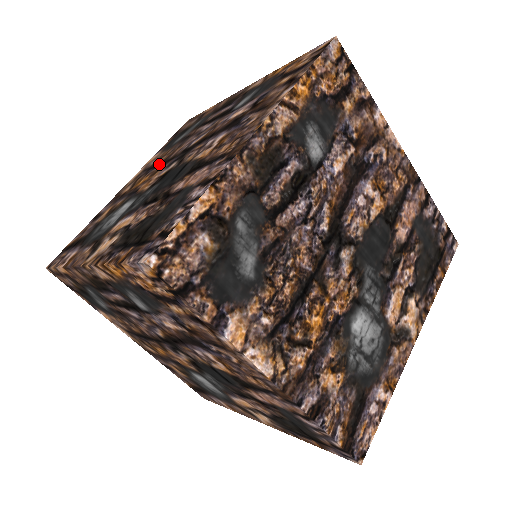
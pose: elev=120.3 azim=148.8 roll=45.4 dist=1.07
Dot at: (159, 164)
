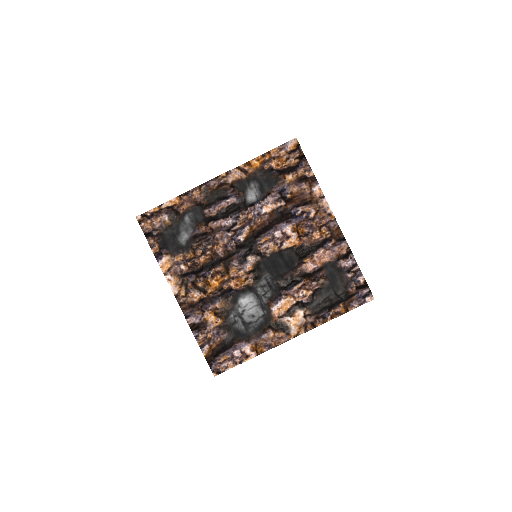
Dot at: occluded
